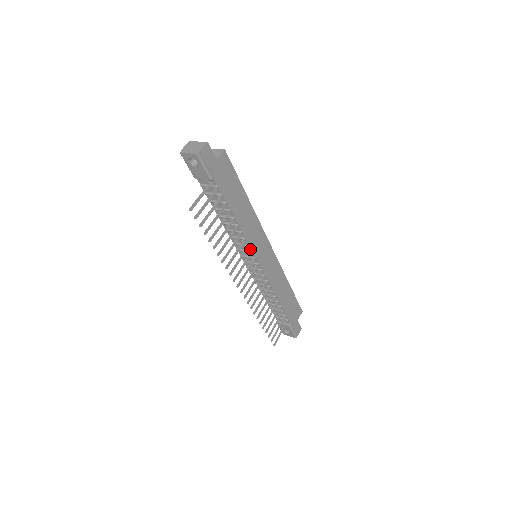
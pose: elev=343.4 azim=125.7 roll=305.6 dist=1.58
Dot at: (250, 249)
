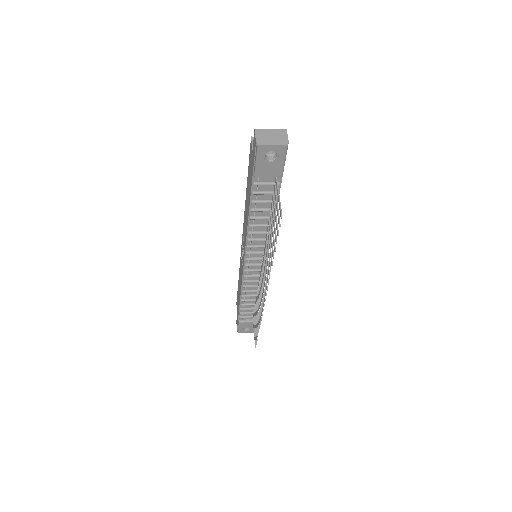
Dot at: (267, 250)
